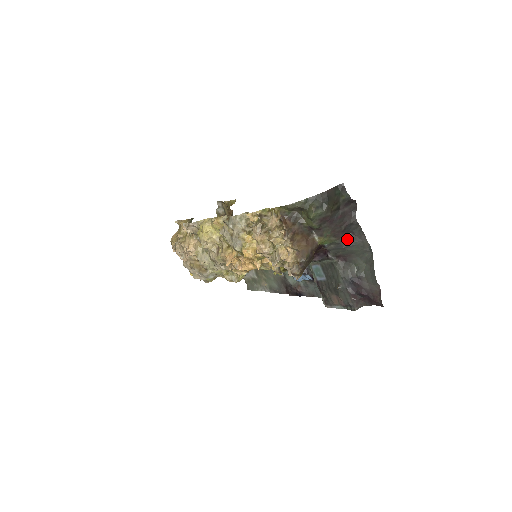
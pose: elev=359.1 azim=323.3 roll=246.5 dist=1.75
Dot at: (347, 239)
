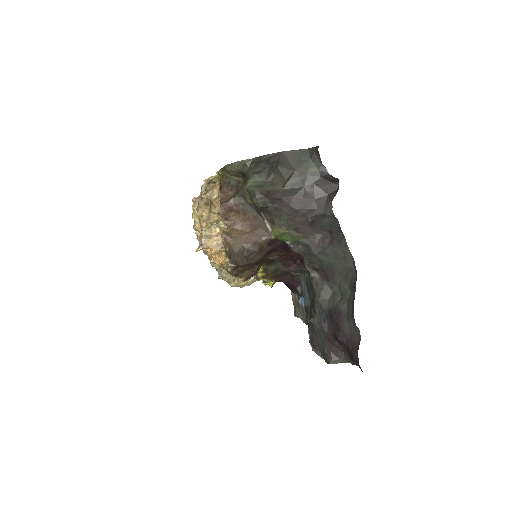
Dot at: (321, 241)
